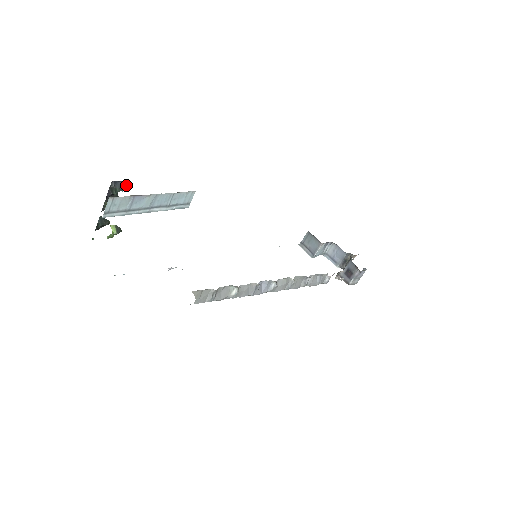
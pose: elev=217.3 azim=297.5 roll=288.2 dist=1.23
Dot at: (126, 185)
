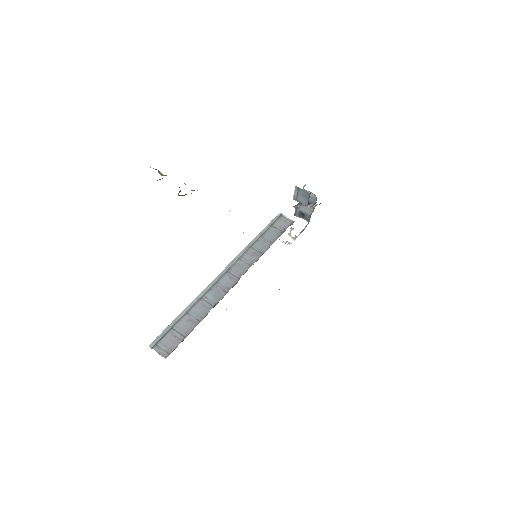
Dot at: occluded
